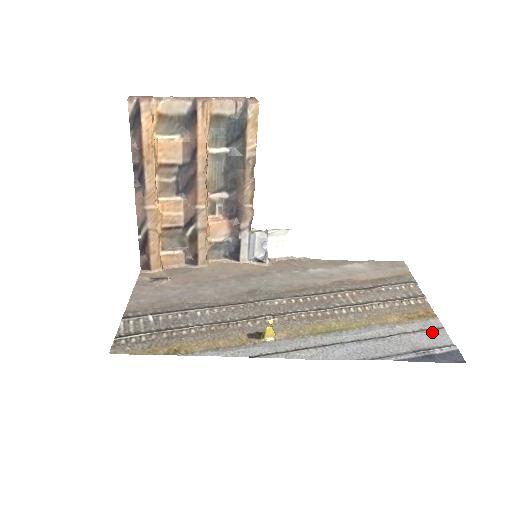
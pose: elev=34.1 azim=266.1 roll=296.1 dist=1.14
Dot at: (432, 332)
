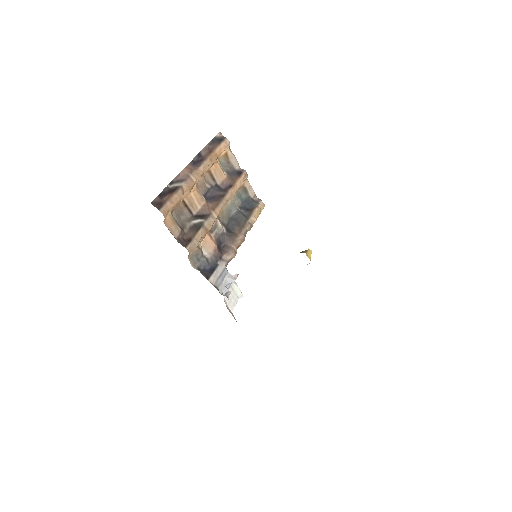
Dot at: occluded
